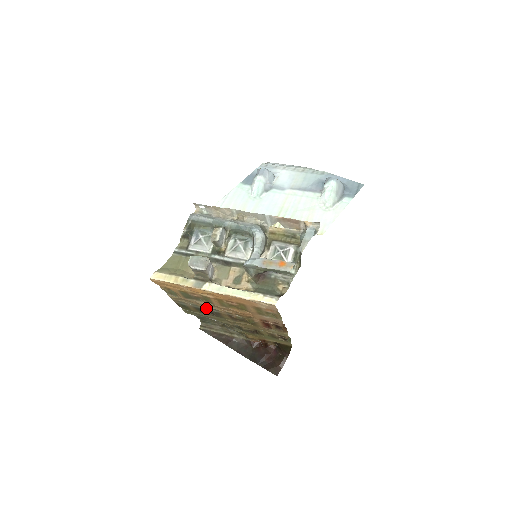
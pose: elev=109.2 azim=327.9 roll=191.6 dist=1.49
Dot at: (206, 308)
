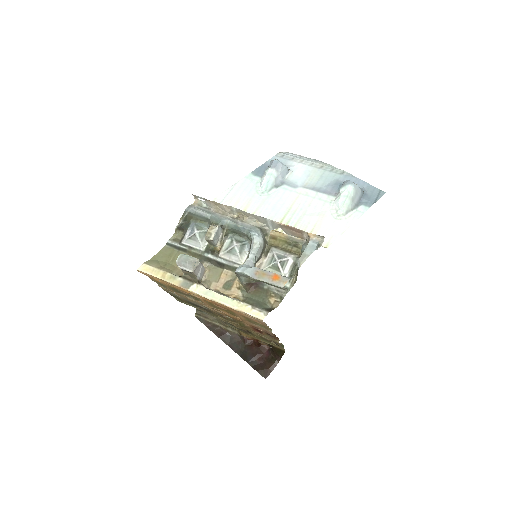
Dot at: (197, 303)
